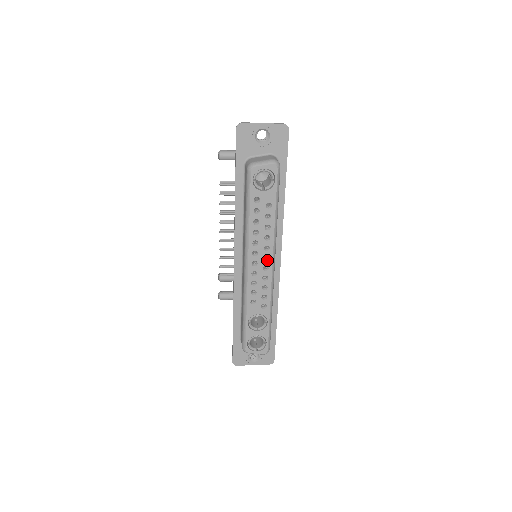
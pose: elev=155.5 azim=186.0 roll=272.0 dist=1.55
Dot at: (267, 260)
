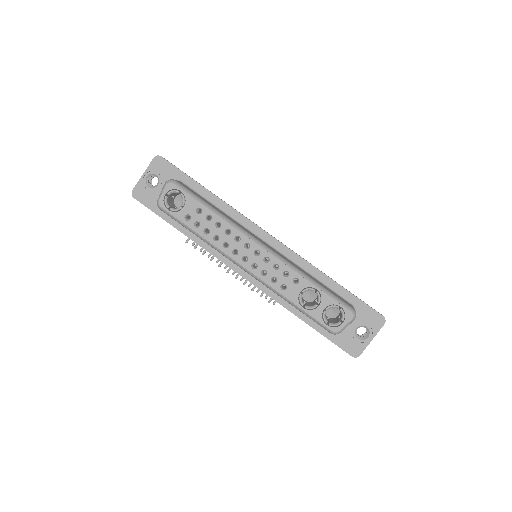
Dot at: (250, 246)
